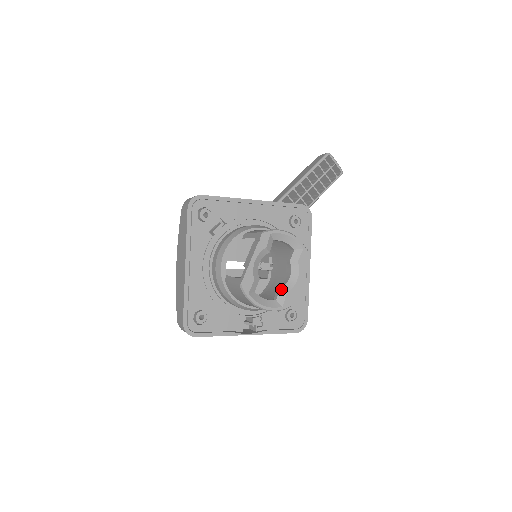
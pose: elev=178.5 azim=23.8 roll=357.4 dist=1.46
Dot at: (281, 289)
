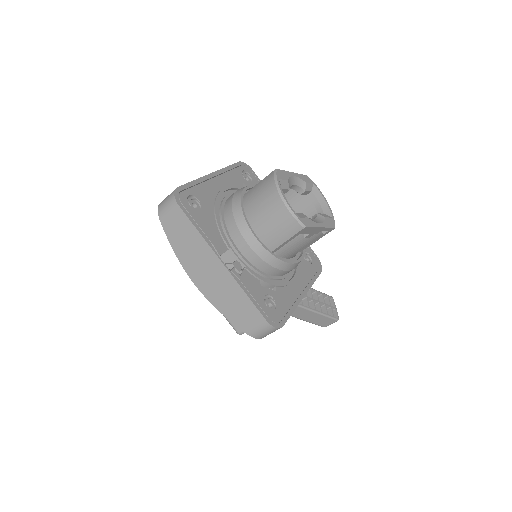
Dot at: occluded
